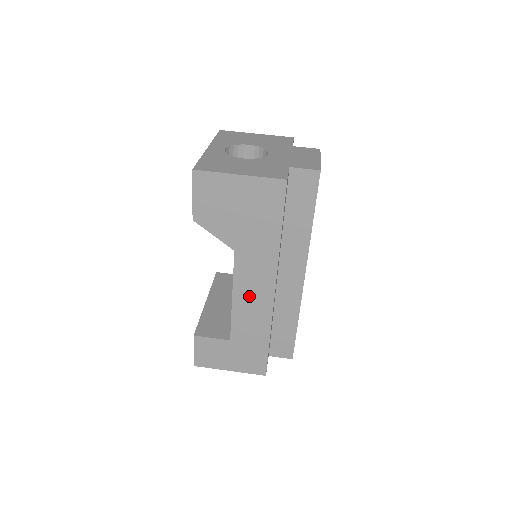
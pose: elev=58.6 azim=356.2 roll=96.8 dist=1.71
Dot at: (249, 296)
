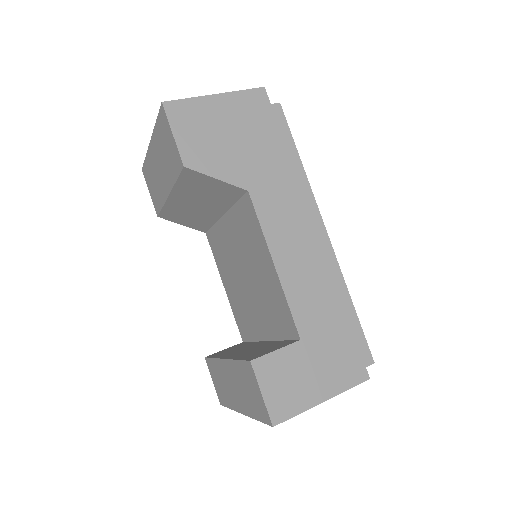
Dot at: (291, 251)
